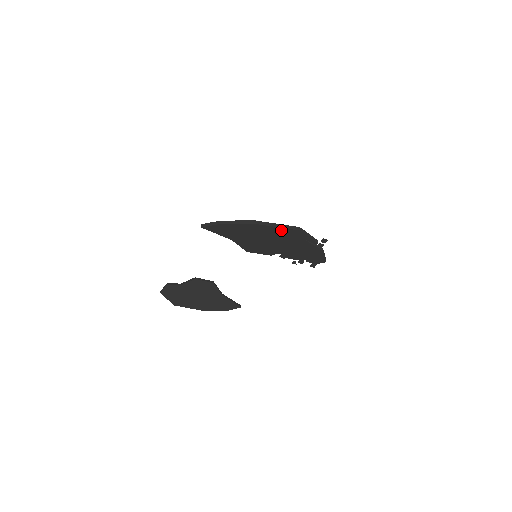
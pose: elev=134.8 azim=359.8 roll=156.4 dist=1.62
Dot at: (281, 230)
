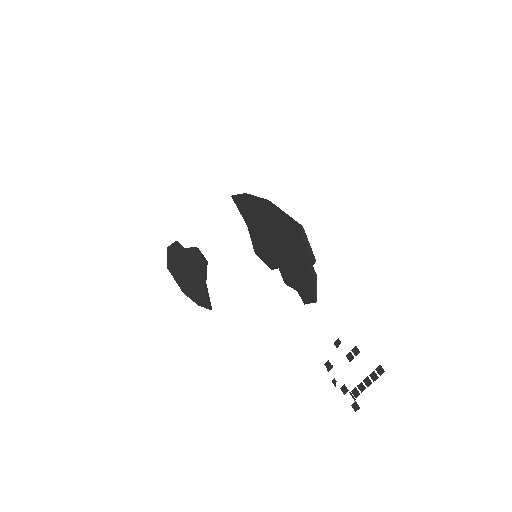
Dot at: (284, 221)
